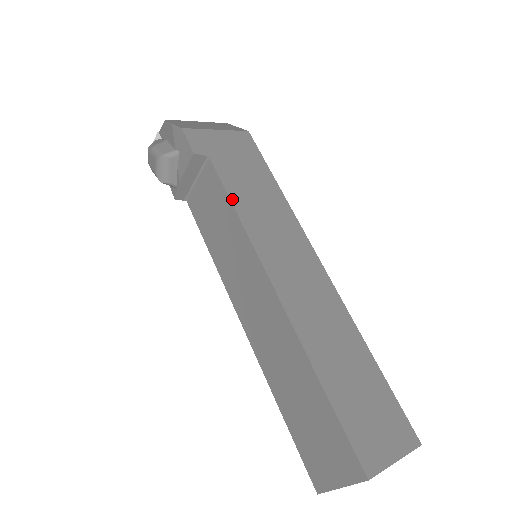
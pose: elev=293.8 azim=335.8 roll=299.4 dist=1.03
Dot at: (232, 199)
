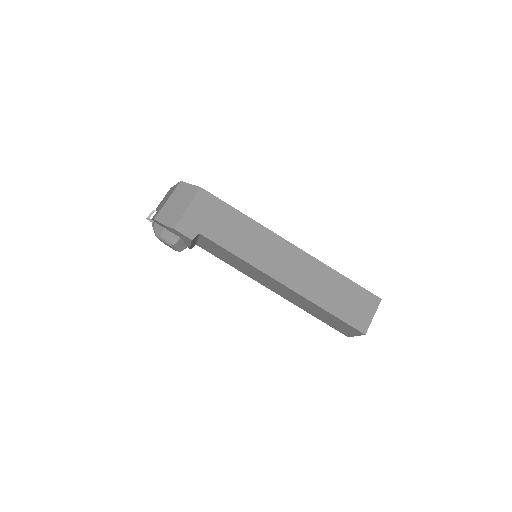
Dot at: (229, 250)
